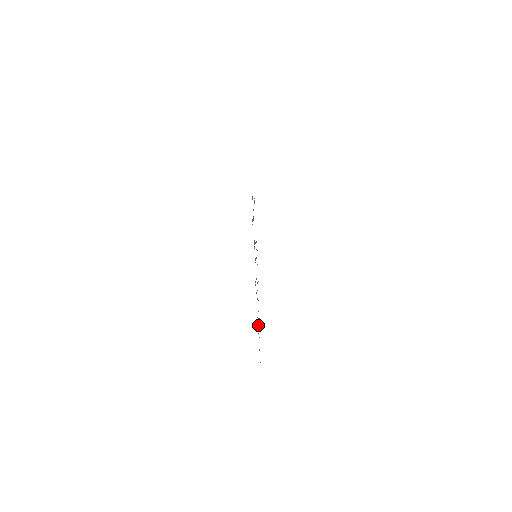
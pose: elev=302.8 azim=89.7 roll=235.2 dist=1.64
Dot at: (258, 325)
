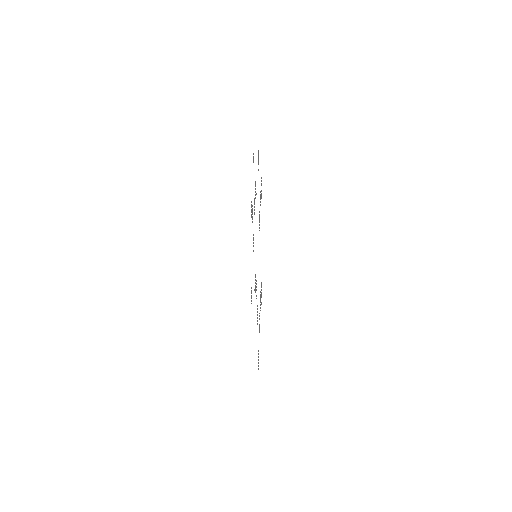
Dot at: occluded
